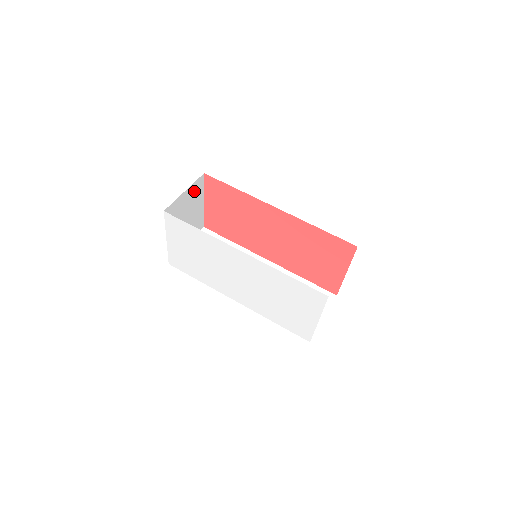
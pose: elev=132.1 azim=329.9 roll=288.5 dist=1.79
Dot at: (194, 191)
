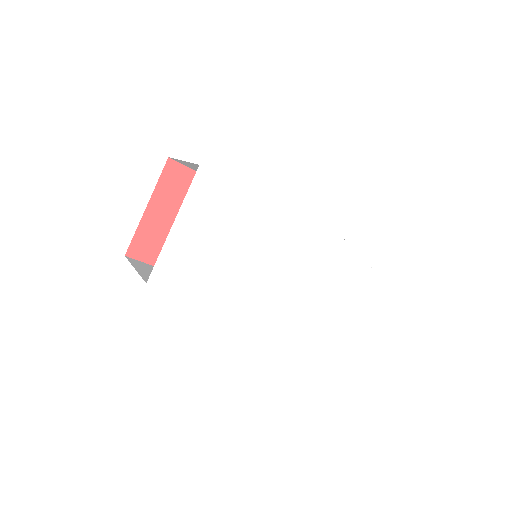
Dot at: occluded
